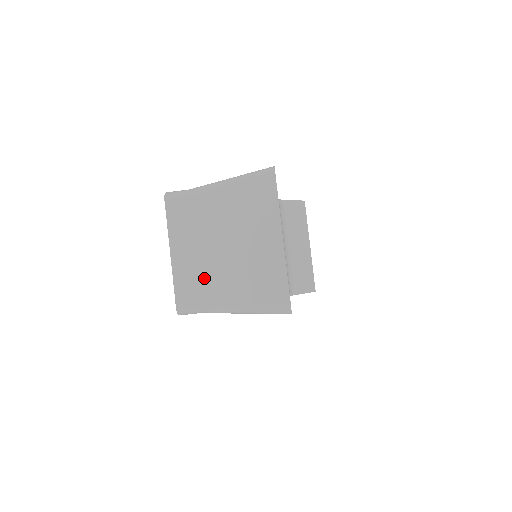
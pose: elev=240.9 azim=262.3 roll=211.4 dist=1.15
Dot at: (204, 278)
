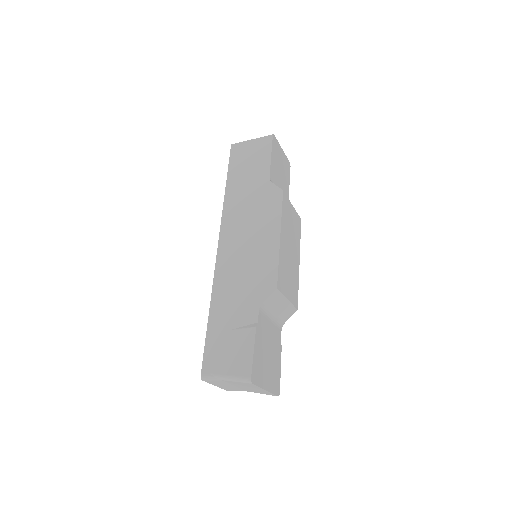
Dot at: (235, 389)
